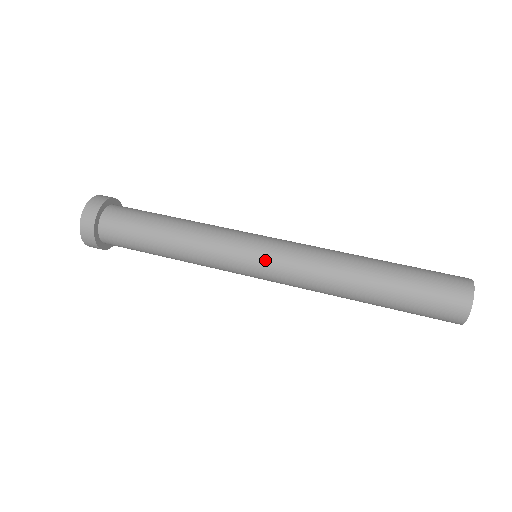
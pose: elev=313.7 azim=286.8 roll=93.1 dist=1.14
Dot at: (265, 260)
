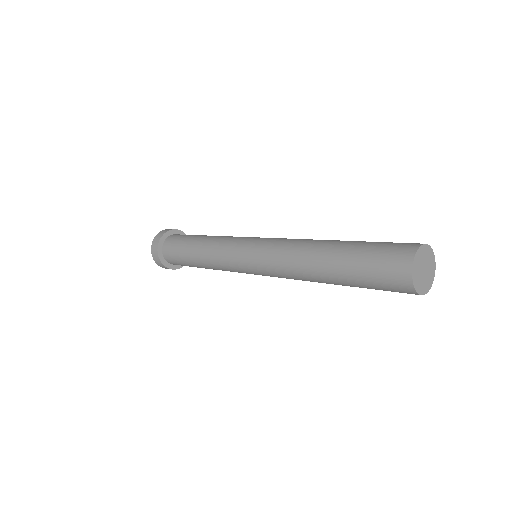
Dot at: (251, 257)
